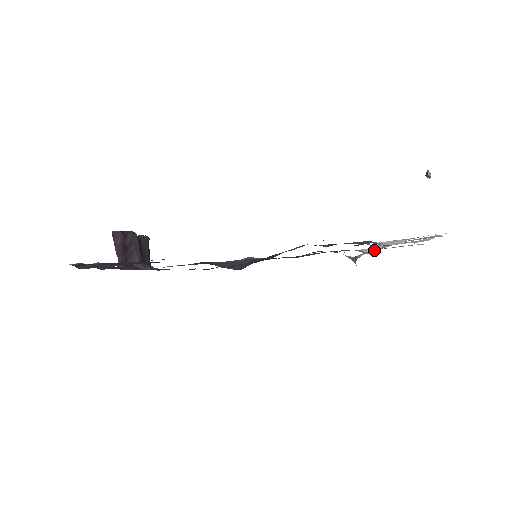
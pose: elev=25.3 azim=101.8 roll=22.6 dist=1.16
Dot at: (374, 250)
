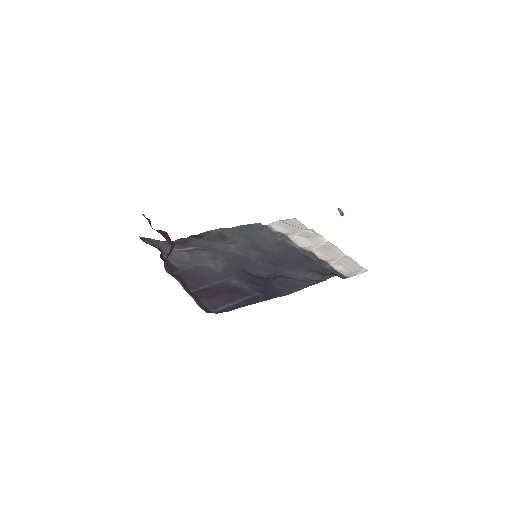
Dot at: (296, 239)
